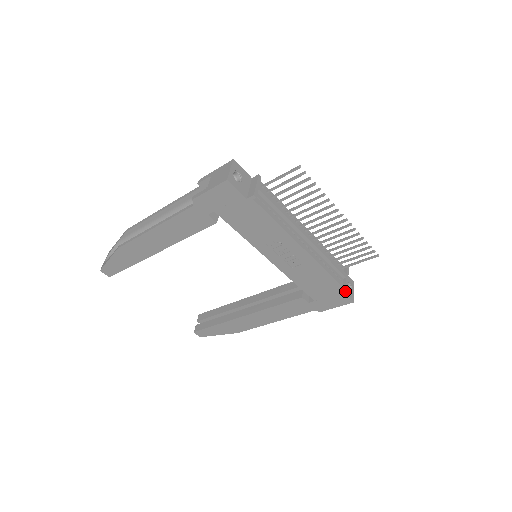
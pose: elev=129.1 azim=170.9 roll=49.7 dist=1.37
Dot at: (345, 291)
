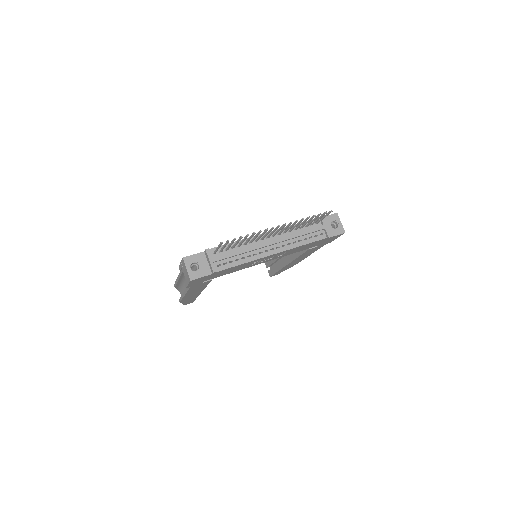
Dot at: (332, 234)
